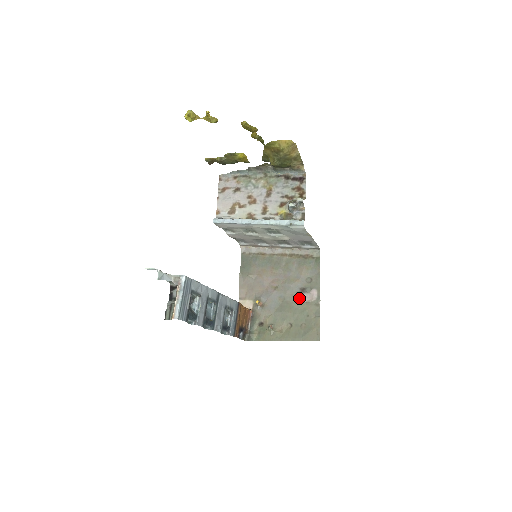
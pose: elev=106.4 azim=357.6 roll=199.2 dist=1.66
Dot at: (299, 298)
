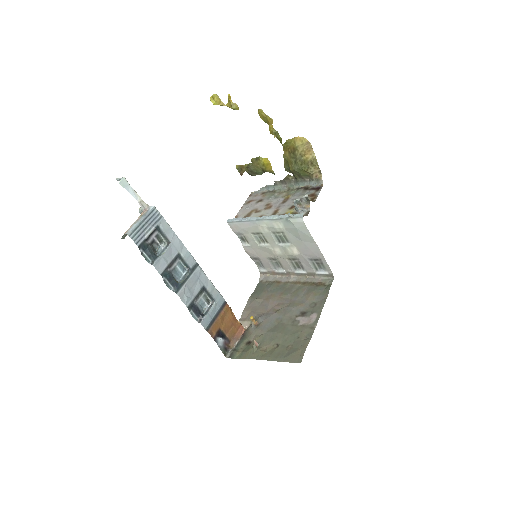
Dot at: (296, 321)
